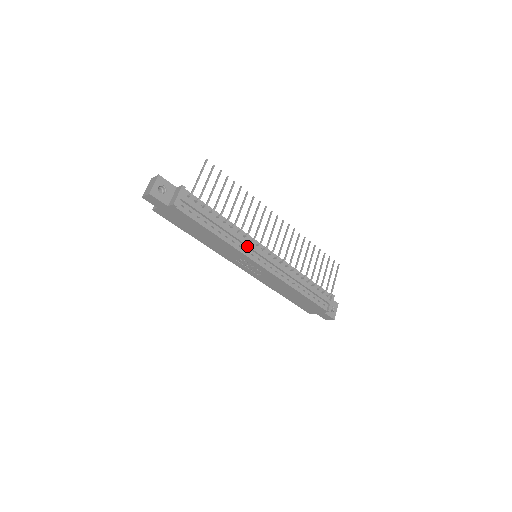
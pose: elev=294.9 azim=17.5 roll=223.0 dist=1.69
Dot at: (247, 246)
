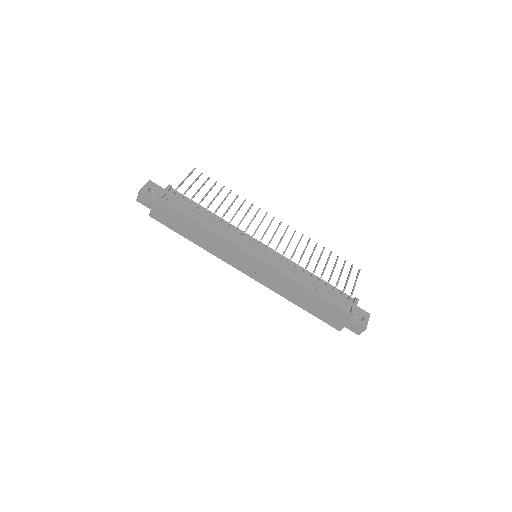
Dot at: (239, 238)
